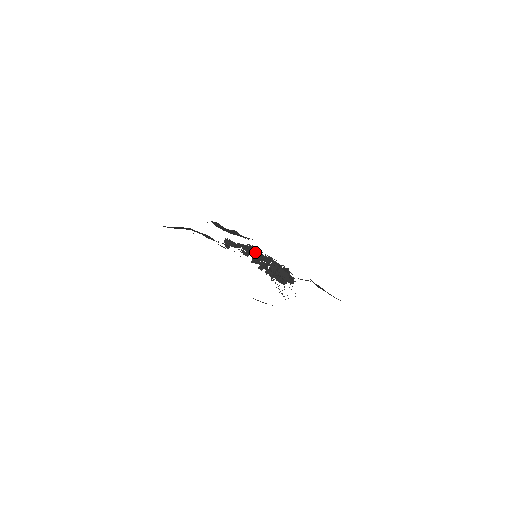
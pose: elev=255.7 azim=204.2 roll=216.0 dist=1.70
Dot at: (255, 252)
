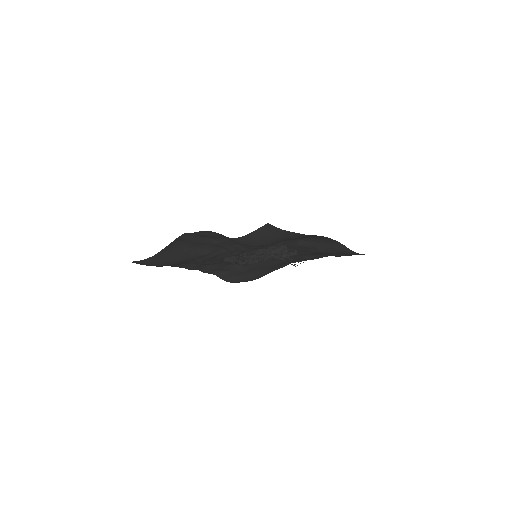
Dot at: occluded
